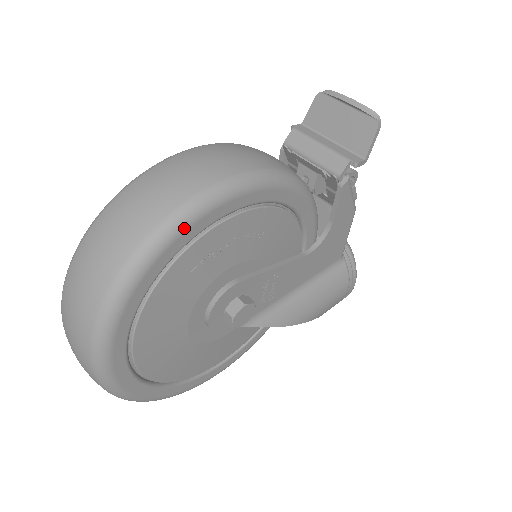
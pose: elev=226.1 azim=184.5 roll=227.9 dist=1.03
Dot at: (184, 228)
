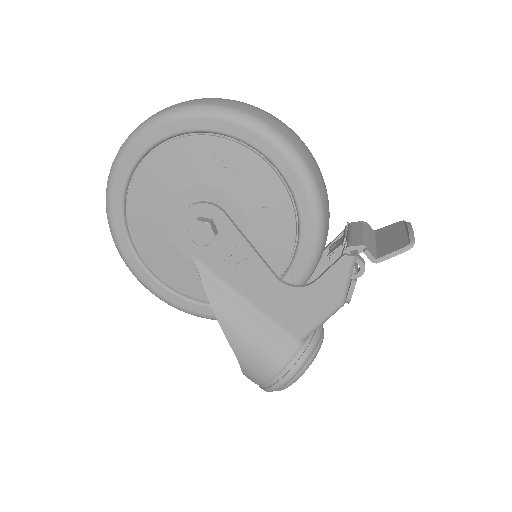
Dot at: (234, 121)
